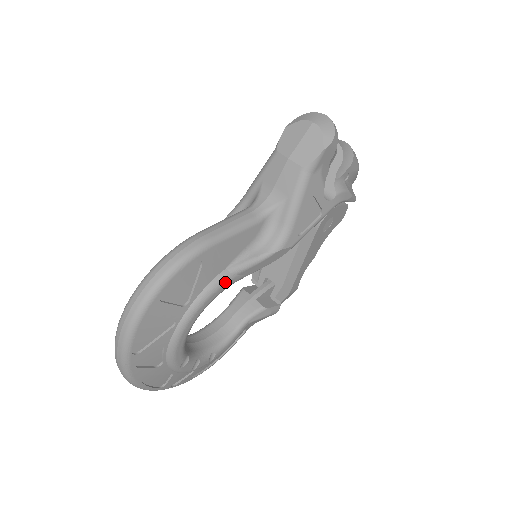
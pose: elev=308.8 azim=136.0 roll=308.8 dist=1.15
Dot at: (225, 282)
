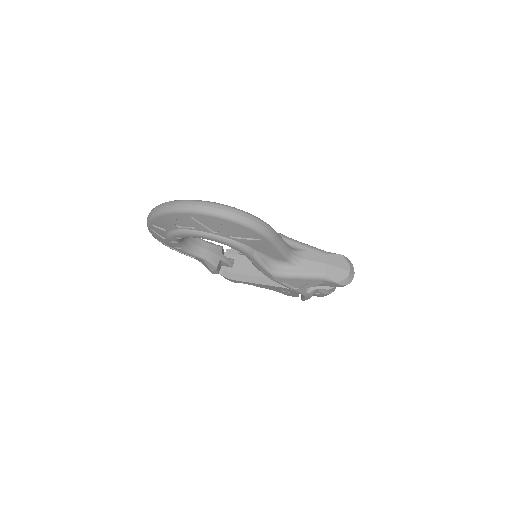
Dot at: (247, 253)
